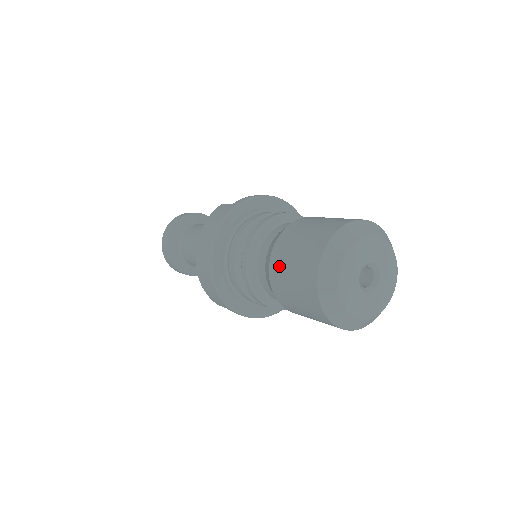
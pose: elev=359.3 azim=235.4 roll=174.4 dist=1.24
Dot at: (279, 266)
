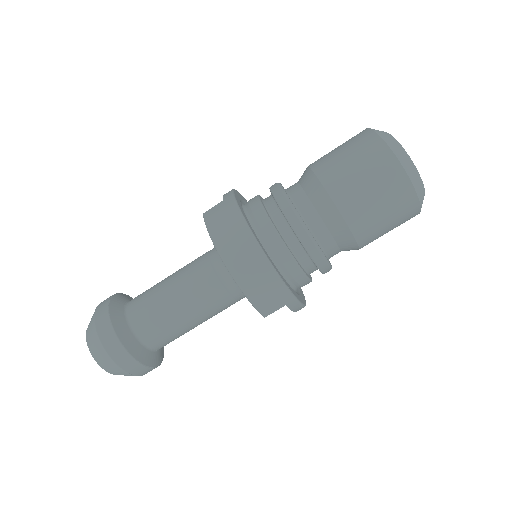
Dot at: (346, 189)
